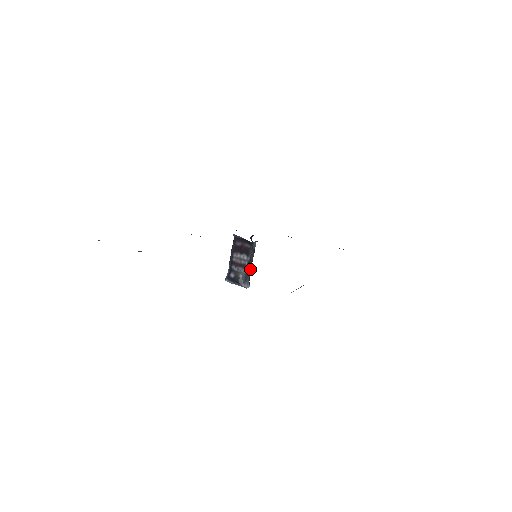
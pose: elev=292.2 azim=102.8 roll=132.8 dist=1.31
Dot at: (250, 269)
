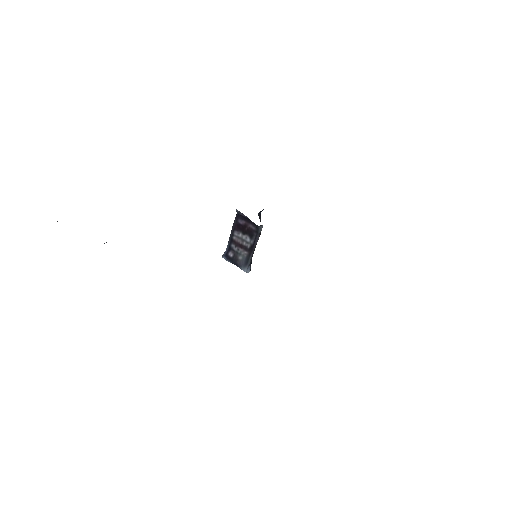
Dot at: (252, 253)
